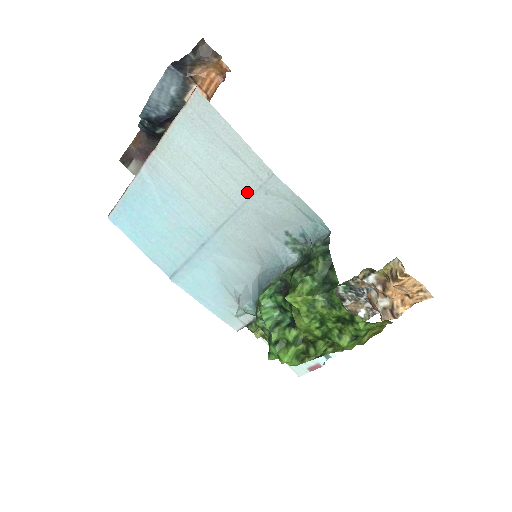
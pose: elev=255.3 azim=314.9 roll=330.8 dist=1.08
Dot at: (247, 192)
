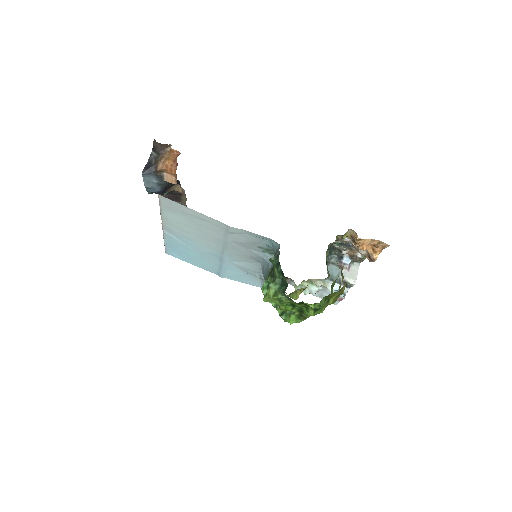
Dot at: (222, 234)
